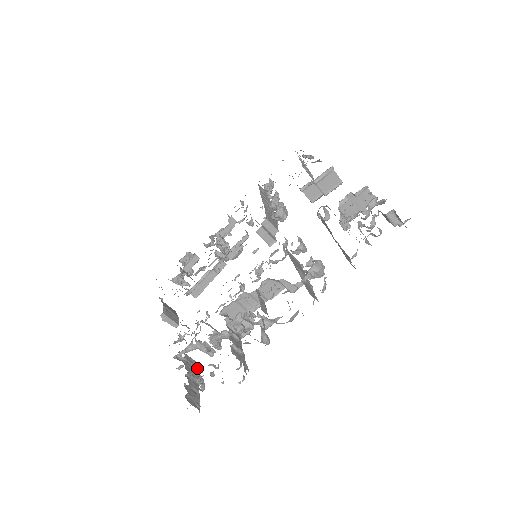
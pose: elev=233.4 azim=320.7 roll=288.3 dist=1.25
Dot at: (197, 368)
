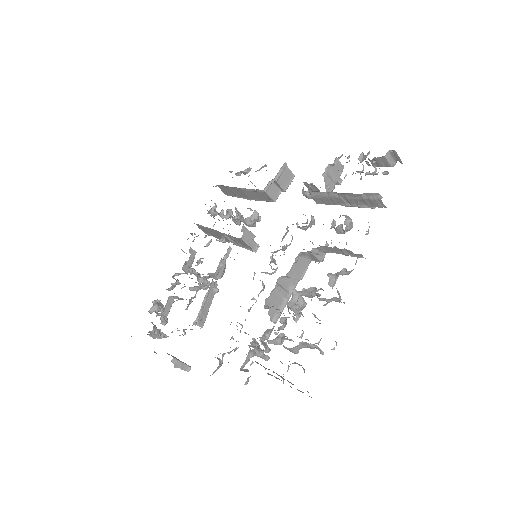
Dot at: occluded
